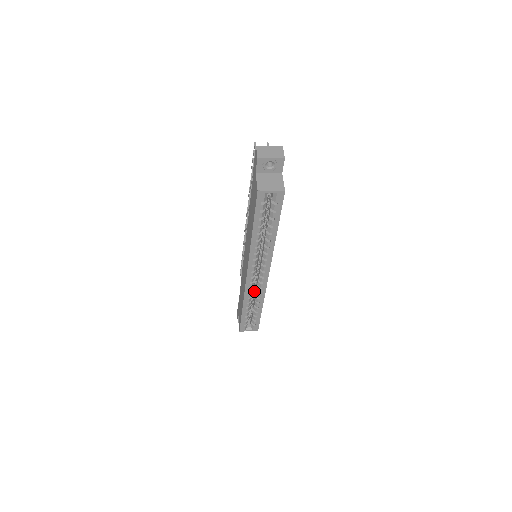
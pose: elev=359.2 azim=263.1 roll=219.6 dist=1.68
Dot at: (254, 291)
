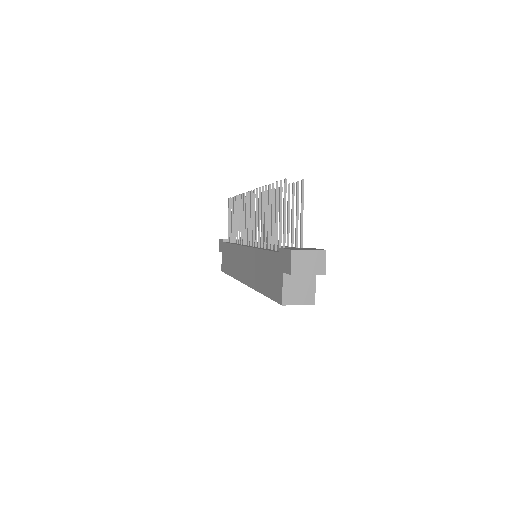
Dot at: occluded
